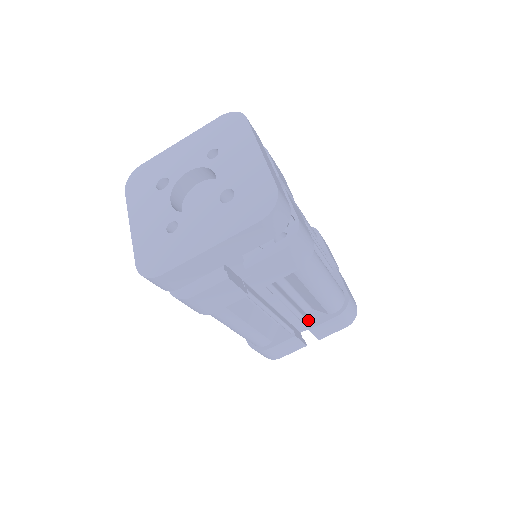
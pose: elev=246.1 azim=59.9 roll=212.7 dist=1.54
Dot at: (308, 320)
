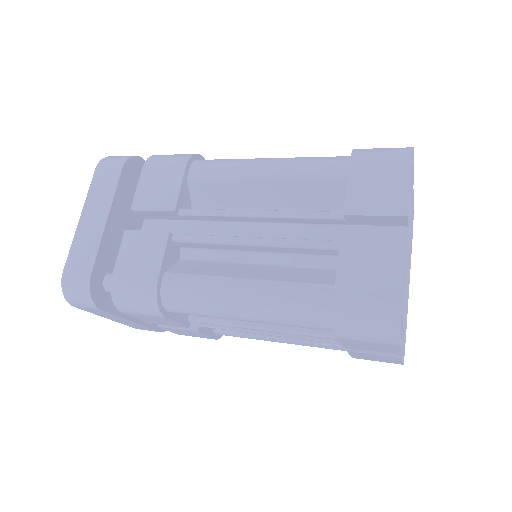
Dot at: (336, 213)
